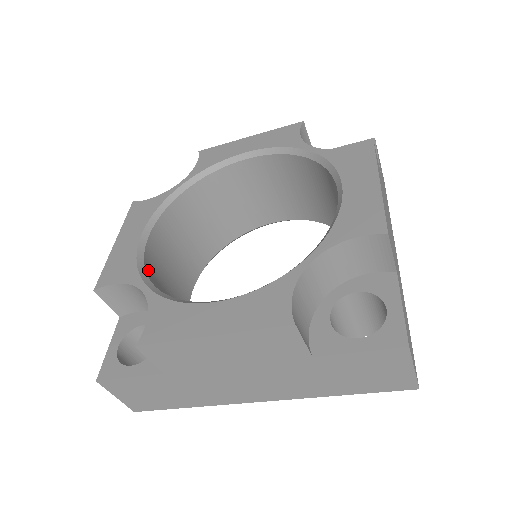
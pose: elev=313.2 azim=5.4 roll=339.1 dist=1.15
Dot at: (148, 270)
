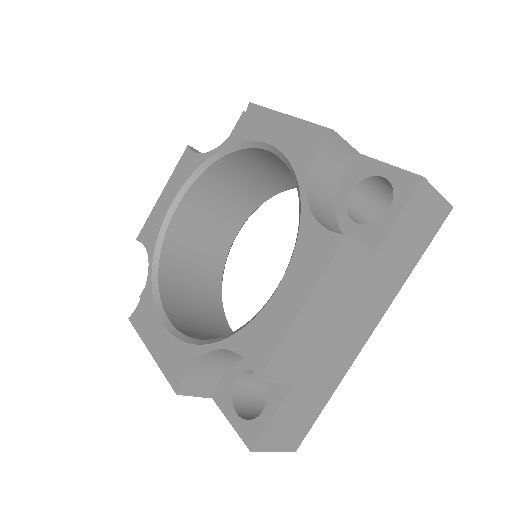
Dot at: (169, 240)
